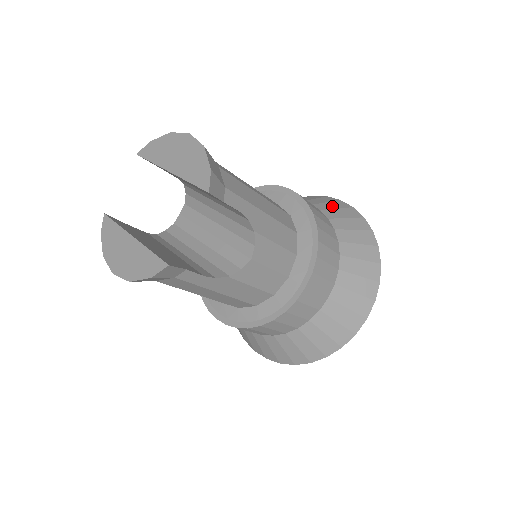
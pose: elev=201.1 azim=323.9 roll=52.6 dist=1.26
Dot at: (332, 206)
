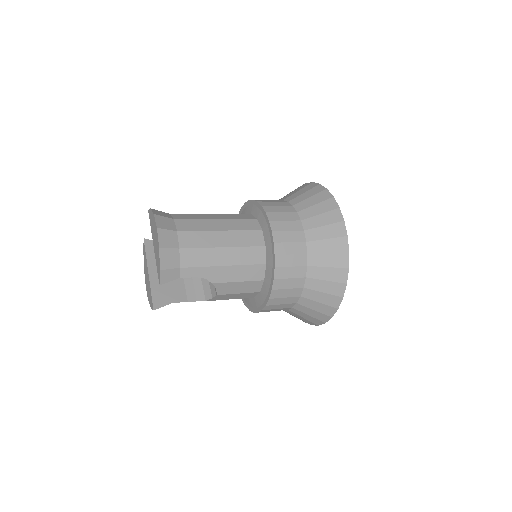
Dot at: (322, 221)
